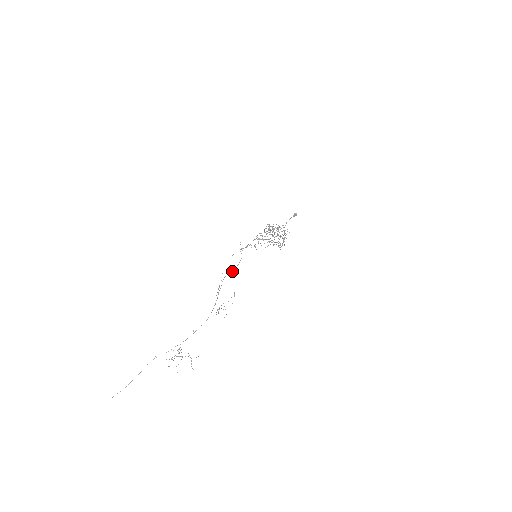
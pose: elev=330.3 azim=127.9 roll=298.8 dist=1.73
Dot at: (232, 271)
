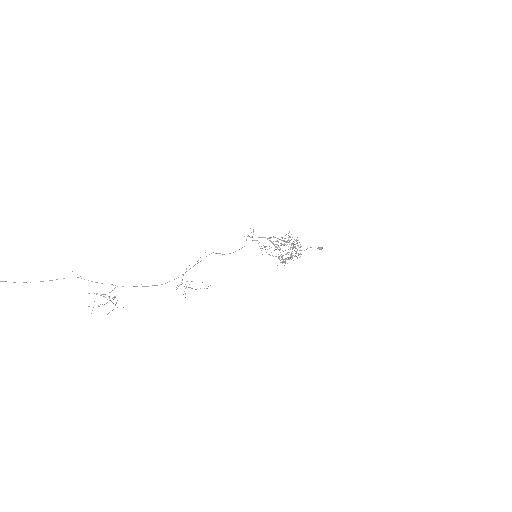
Dot at: occluded
